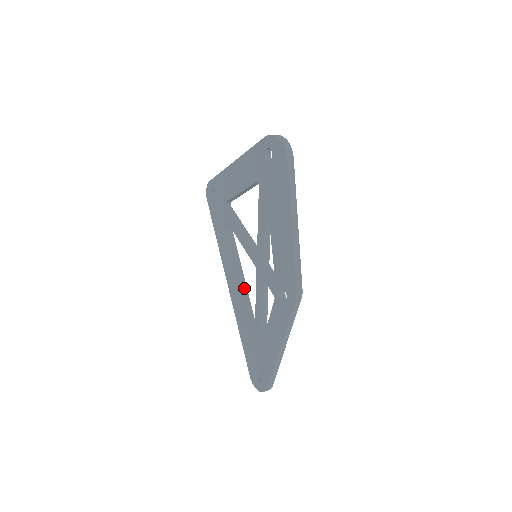
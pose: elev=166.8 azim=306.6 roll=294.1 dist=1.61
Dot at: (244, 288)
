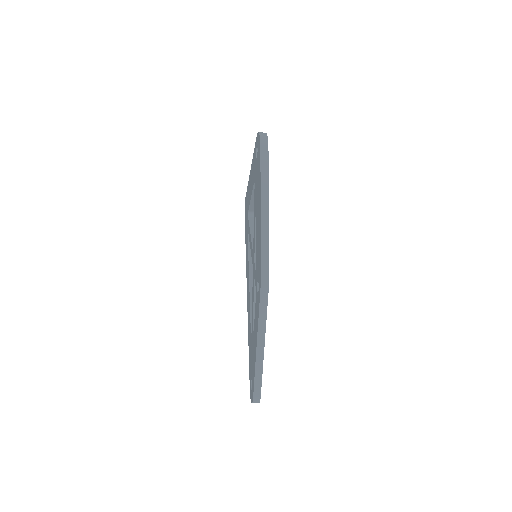
Dot at: occluded
